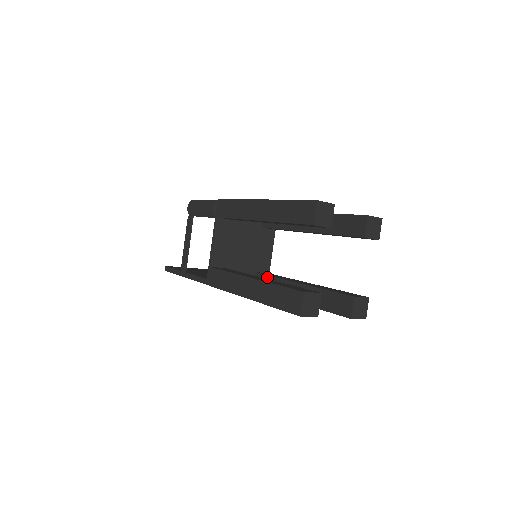
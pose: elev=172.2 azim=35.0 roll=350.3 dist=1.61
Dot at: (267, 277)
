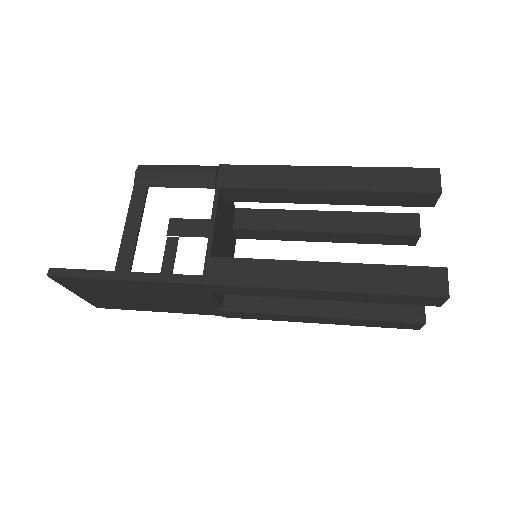
Dot at: occluded
